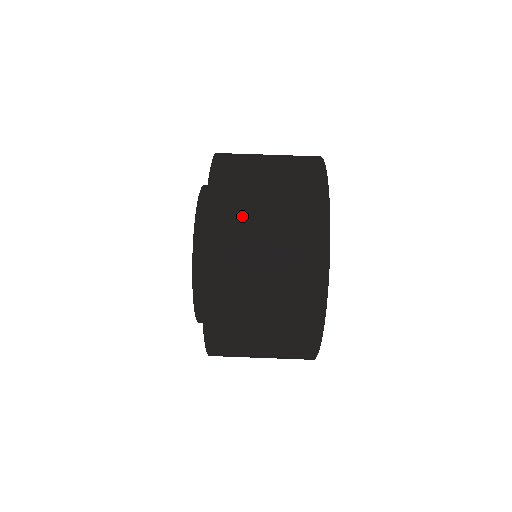
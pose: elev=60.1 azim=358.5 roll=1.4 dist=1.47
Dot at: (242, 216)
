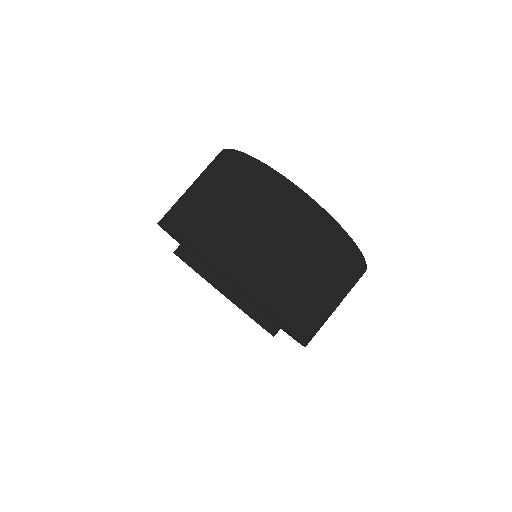
Dot at: (260, 260)
